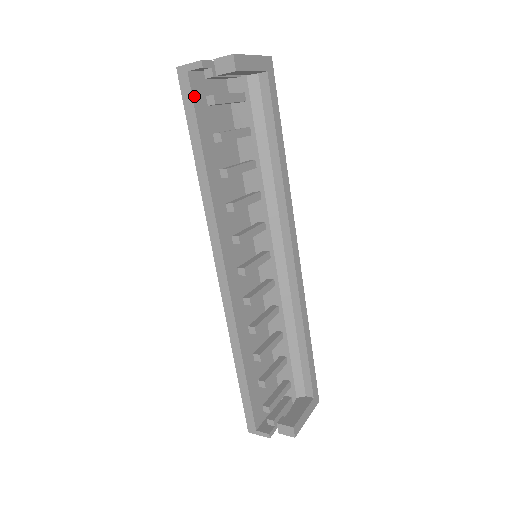
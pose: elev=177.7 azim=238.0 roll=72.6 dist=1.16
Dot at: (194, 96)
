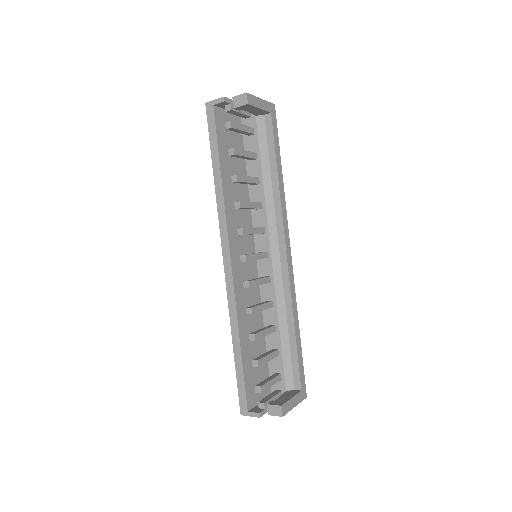
Dot at: (216, 122)
